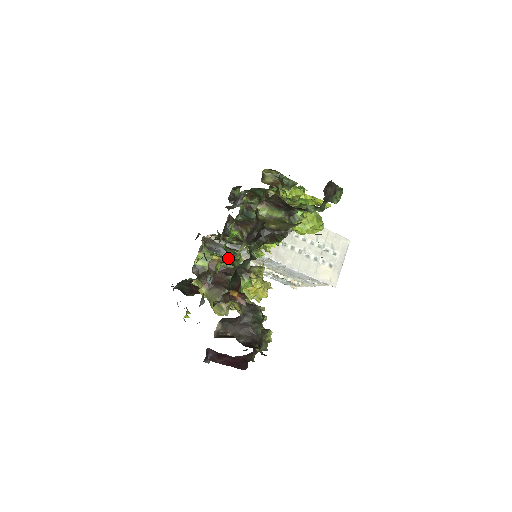
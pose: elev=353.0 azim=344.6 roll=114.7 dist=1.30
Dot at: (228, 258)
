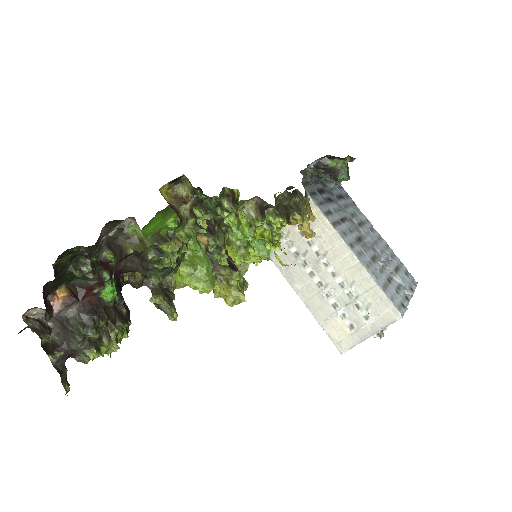
Dot at: occluded
